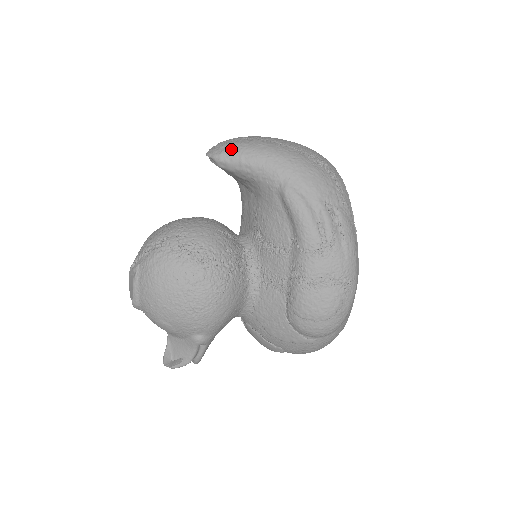
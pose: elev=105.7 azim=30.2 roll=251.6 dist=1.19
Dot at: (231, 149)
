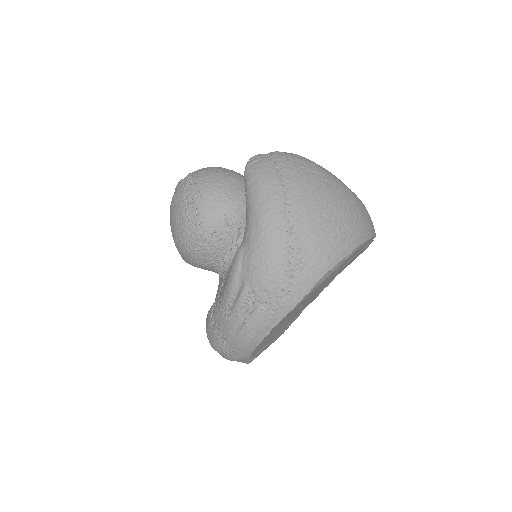
Dot at: (253, 175)
